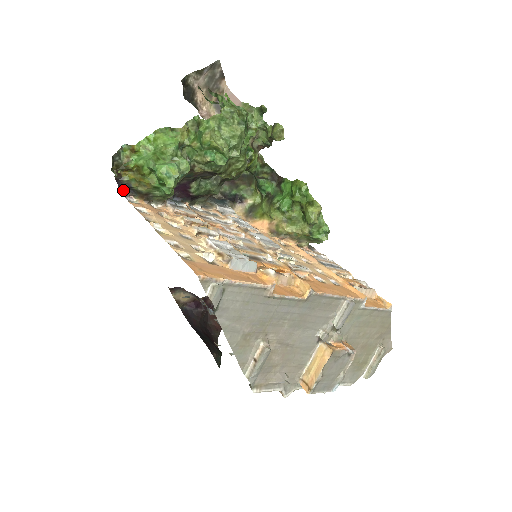
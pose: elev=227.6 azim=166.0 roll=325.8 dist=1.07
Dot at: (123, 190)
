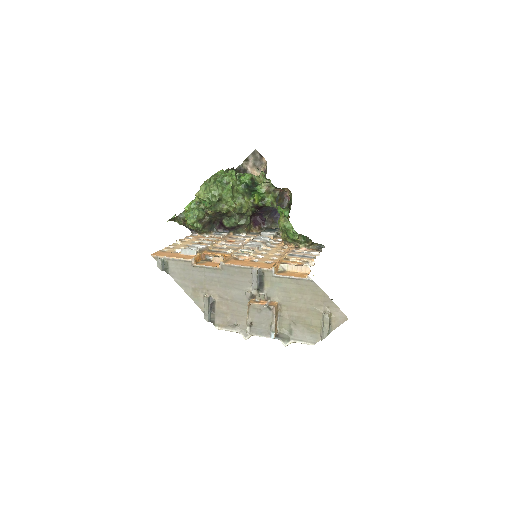
Dot at: (192, 231)
